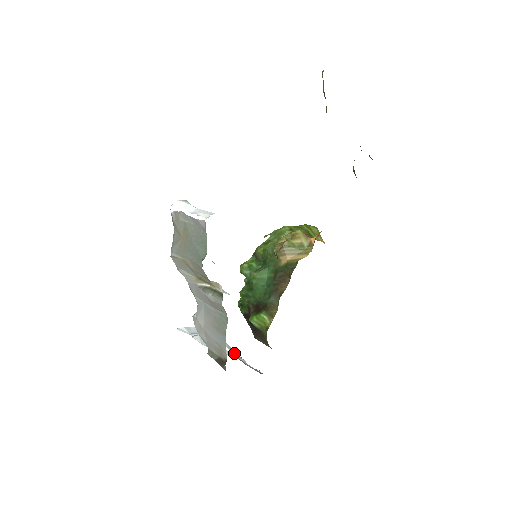
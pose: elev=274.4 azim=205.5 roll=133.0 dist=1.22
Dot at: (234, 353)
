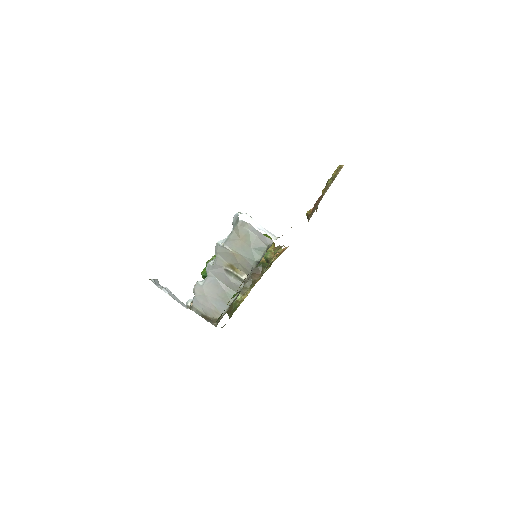
Dot at: occluded
